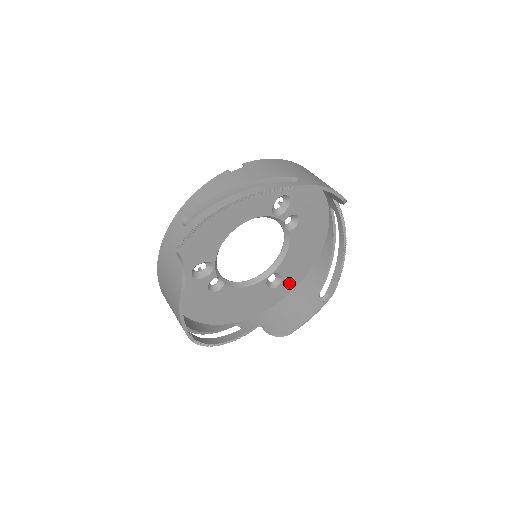
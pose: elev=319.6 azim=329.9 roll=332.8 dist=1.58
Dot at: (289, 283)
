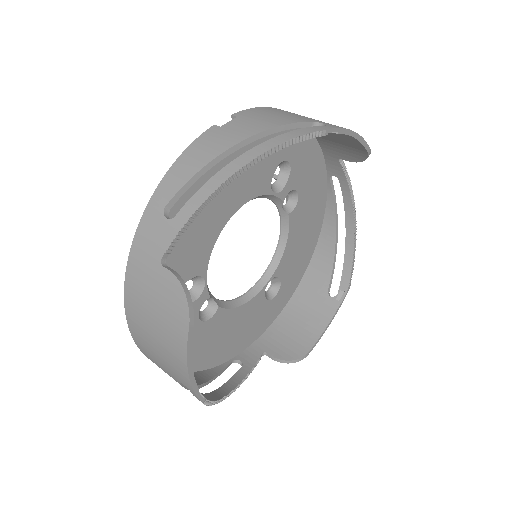
Dot at: (287, 288)
